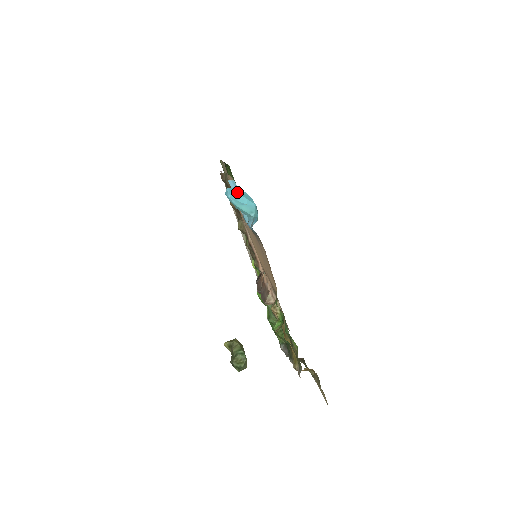
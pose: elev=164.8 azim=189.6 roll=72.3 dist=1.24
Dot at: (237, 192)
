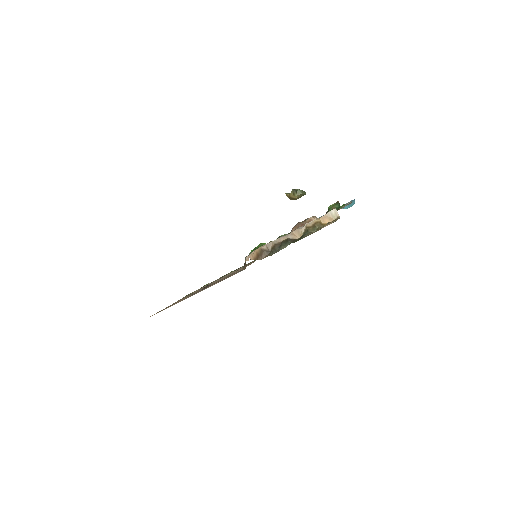
Dot at: occluded
